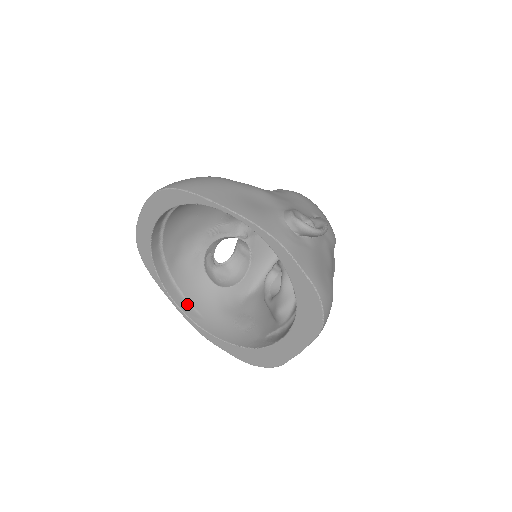
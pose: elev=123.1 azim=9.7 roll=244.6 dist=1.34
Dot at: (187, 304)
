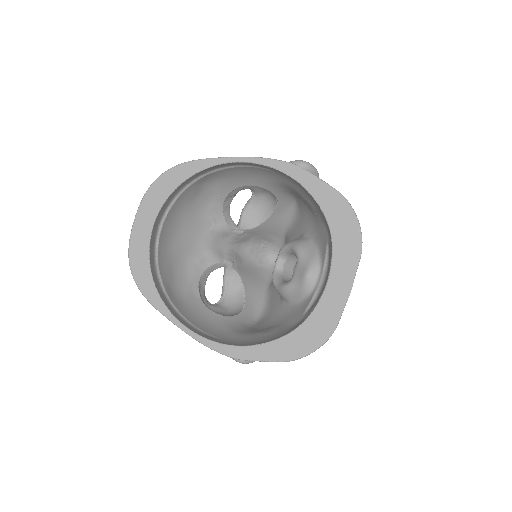
Dot at: (198, 331)
